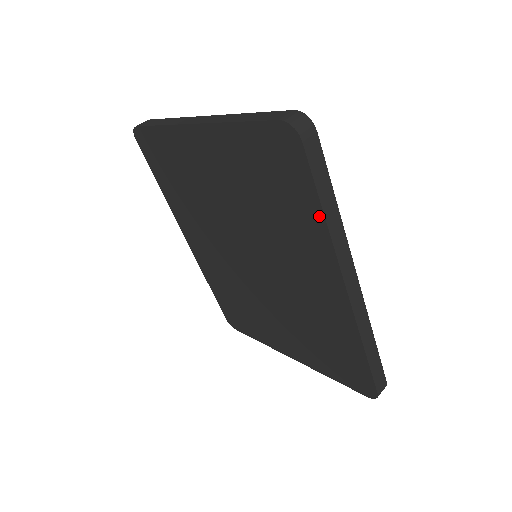
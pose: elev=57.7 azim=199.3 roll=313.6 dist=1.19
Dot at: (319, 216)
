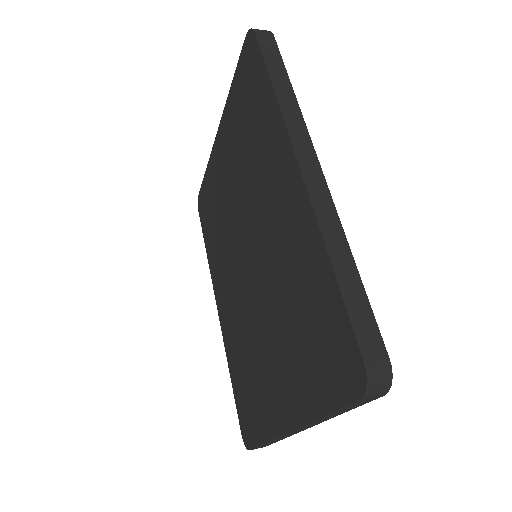
Dot at: (270, 93)
